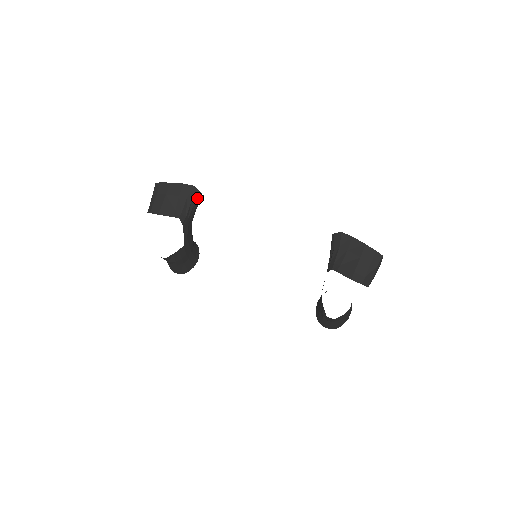
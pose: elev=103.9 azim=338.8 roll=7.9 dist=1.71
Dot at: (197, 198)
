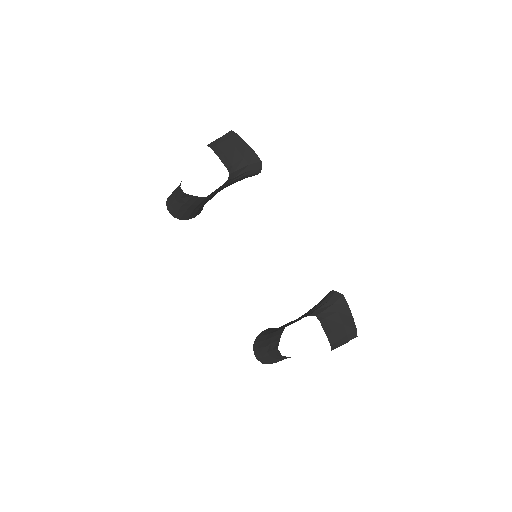
Dot at: (254, 172)
